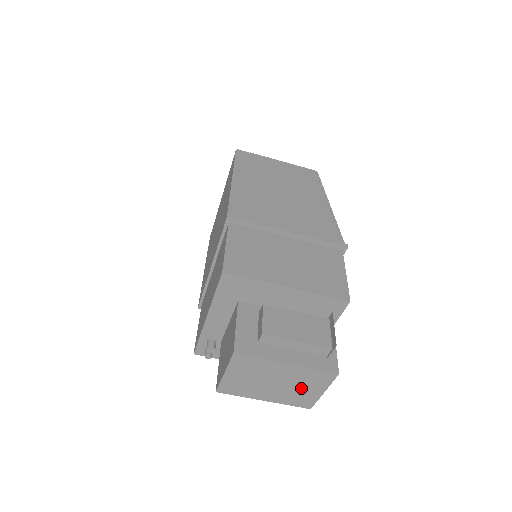
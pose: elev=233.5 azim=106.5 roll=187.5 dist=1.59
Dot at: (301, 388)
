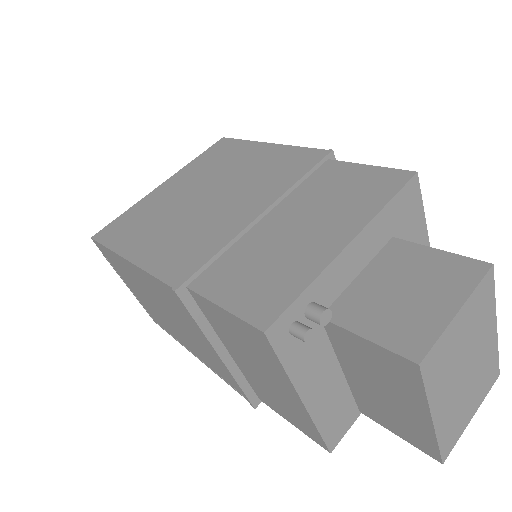
Dot at: (469, 396)
